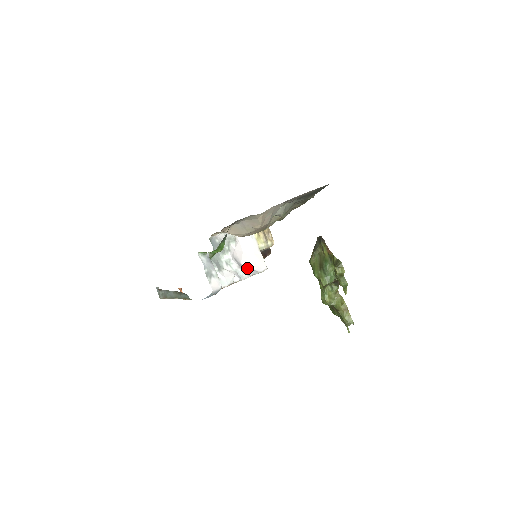
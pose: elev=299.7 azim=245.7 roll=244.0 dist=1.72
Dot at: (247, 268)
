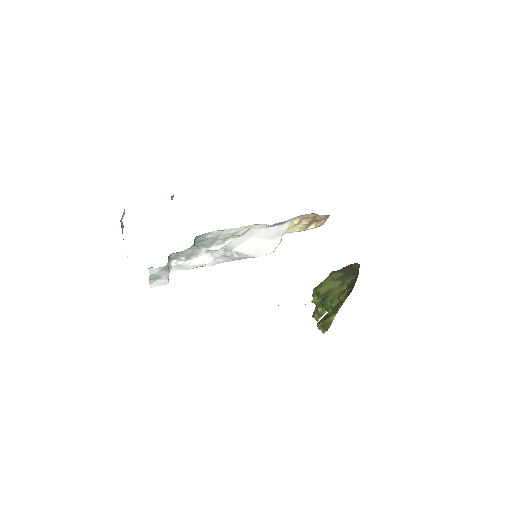
Dot at: (237, 255)
